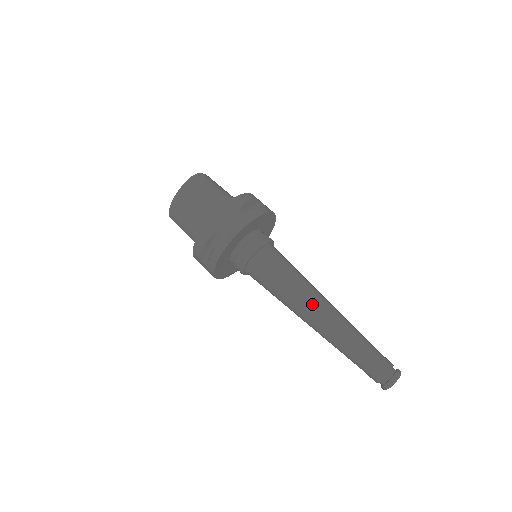
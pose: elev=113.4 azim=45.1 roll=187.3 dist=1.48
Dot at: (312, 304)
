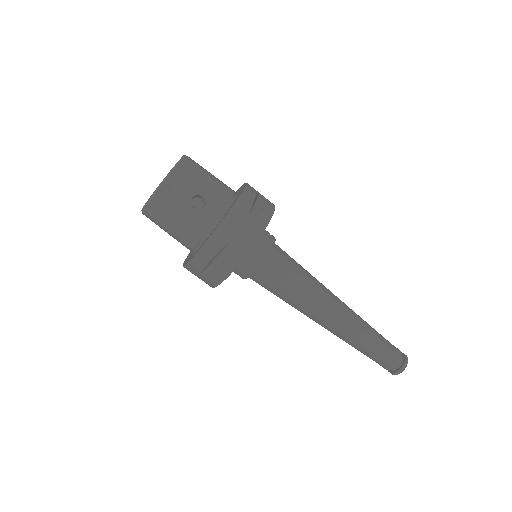
Dot at: occluded
